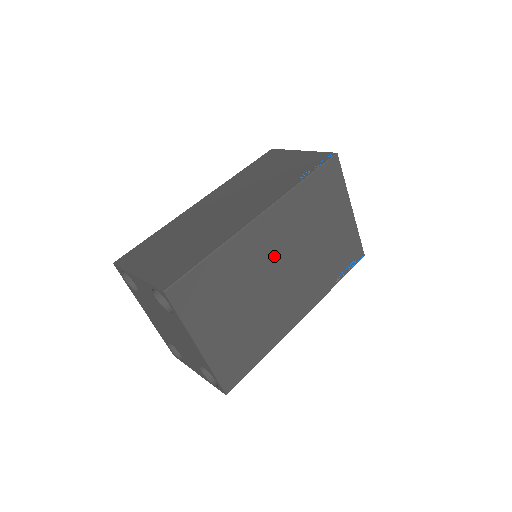
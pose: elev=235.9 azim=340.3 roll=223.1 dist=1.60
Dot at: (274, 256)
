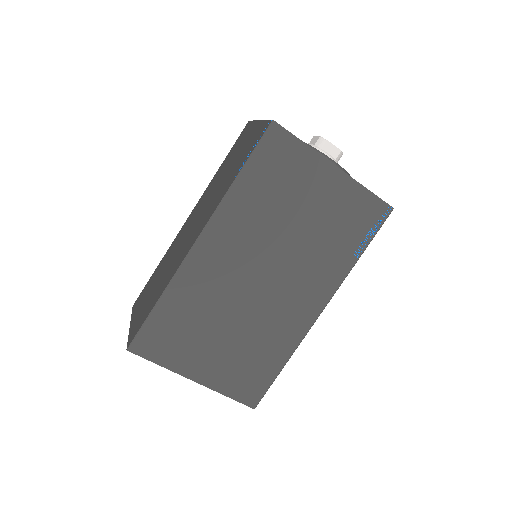
Dot at: (240, 270)
